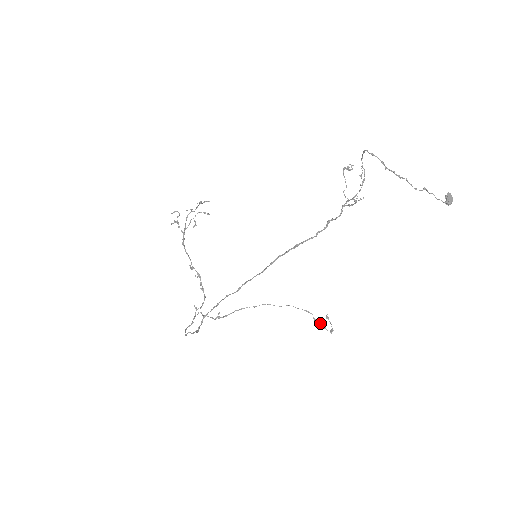
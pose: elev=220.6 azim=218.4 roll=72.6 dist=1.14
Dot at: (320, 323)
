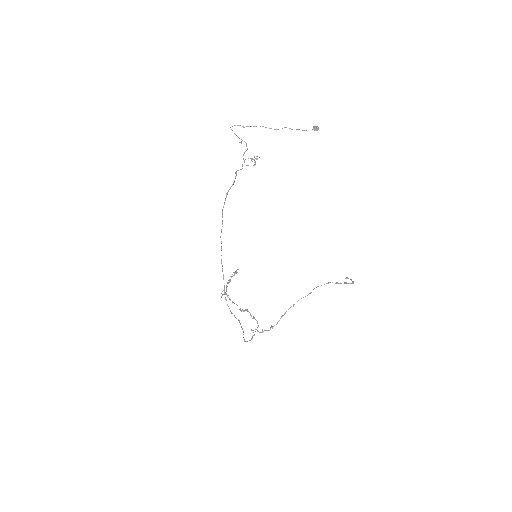
Dot at: (341, 283)
